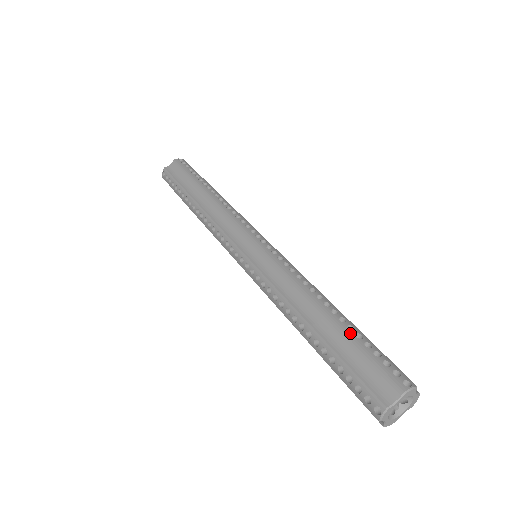
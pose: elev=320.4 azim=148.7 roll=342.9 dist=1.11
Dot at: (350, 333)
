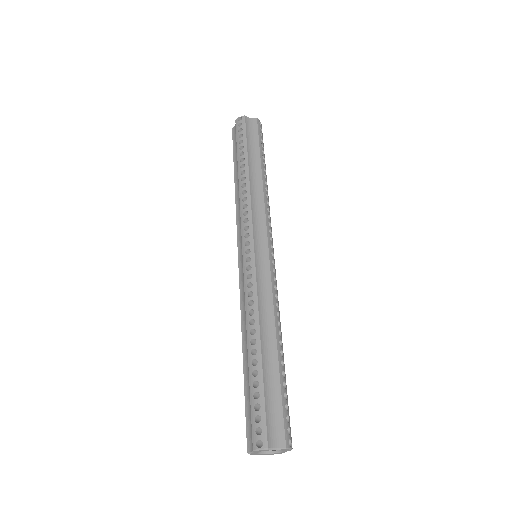
Dot at: (282, 378)
